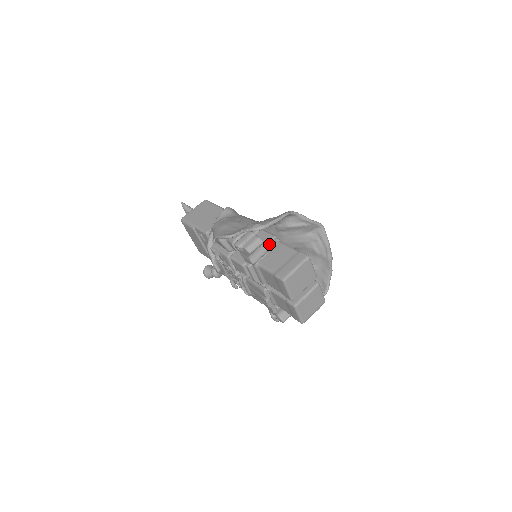
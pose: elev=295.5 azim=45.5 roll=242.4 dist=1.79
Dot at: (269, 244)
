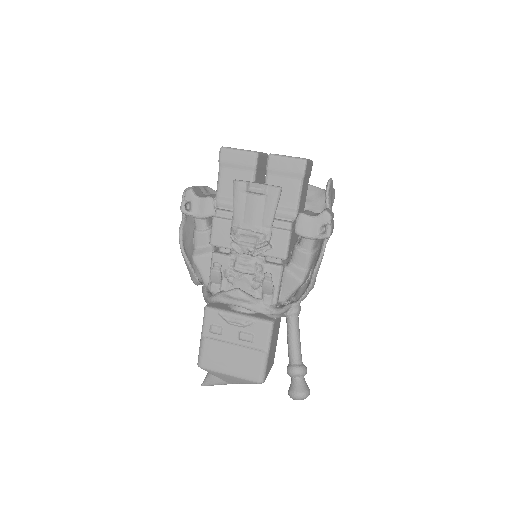
Dot at: occluded
